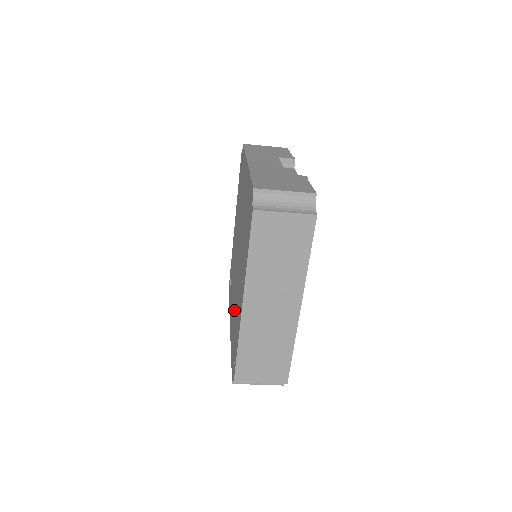
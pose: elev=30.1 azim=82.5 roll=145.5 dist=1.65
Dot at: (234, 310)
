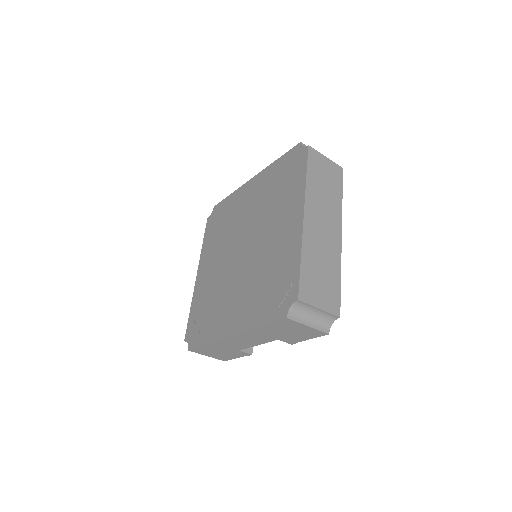
Dot at: (251, 285)
